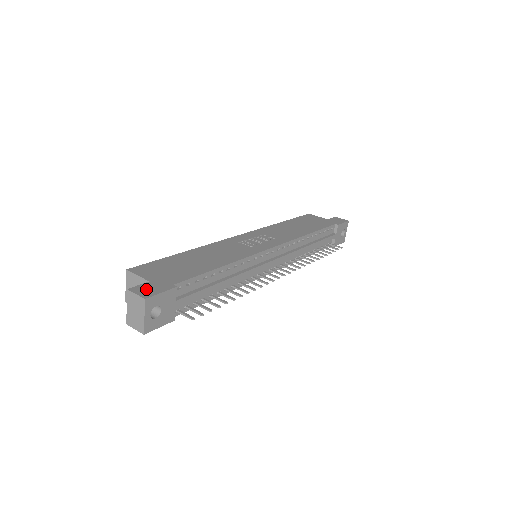
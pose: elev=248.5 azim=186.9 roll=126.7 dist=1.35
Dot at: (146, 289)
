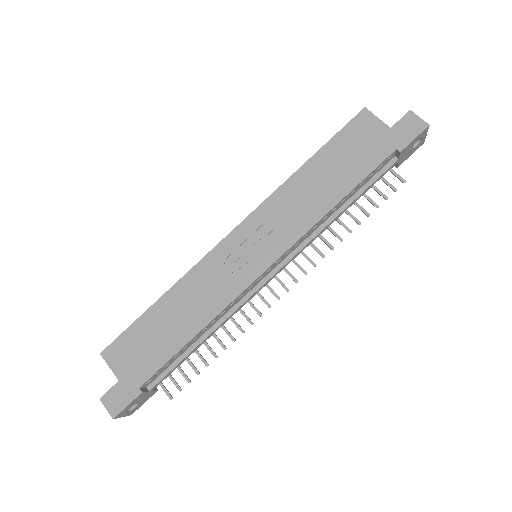
Dot at: (115, 399)
